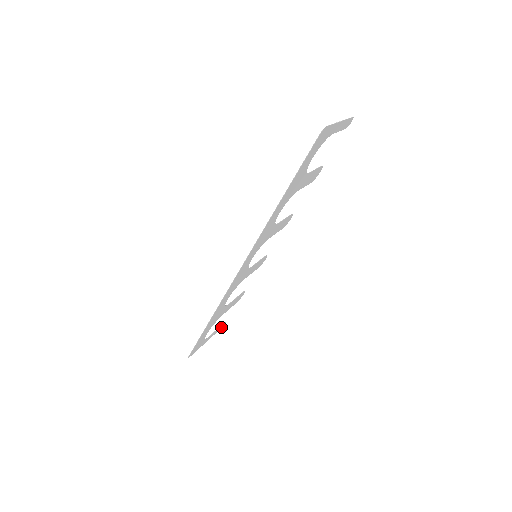
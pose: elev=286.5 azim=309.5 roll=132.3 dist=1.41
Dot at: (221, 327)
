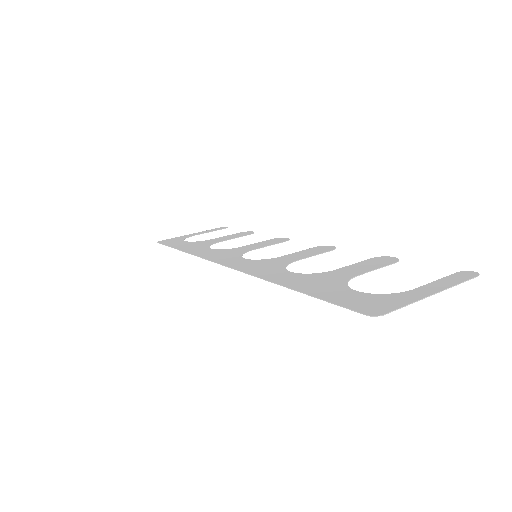
Dot at: (219, 228)
